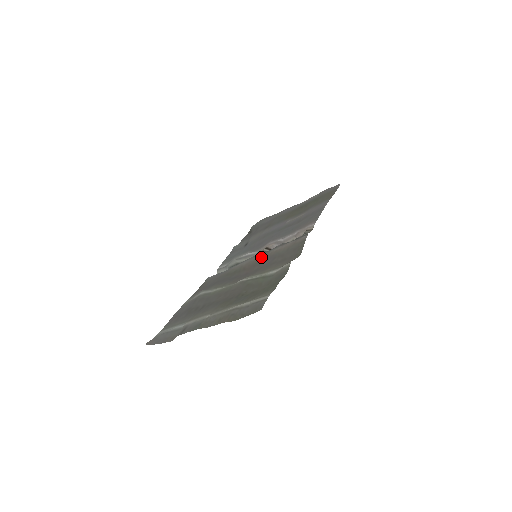
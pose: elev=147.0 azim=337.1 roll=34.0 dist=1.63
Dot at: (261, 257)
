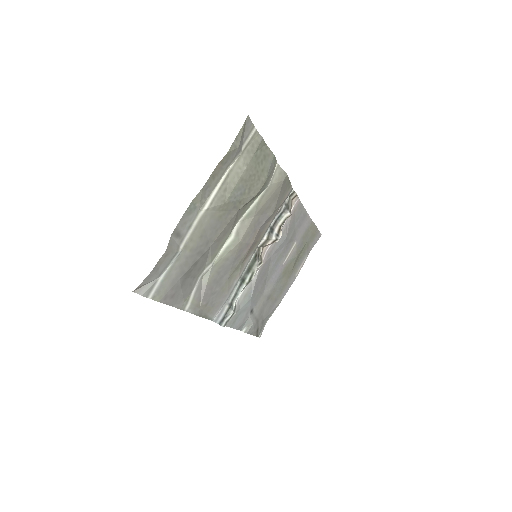
Dot at: (259, 240)
